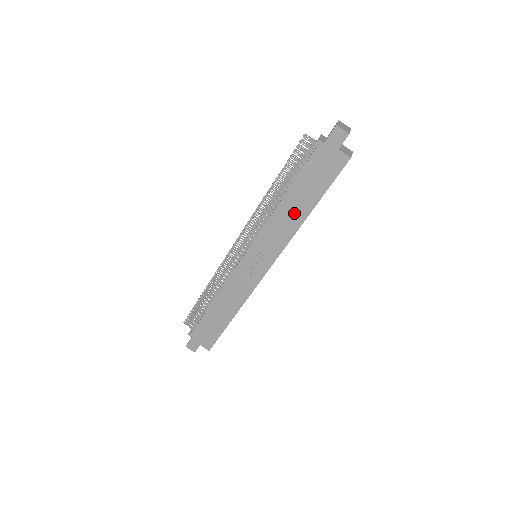
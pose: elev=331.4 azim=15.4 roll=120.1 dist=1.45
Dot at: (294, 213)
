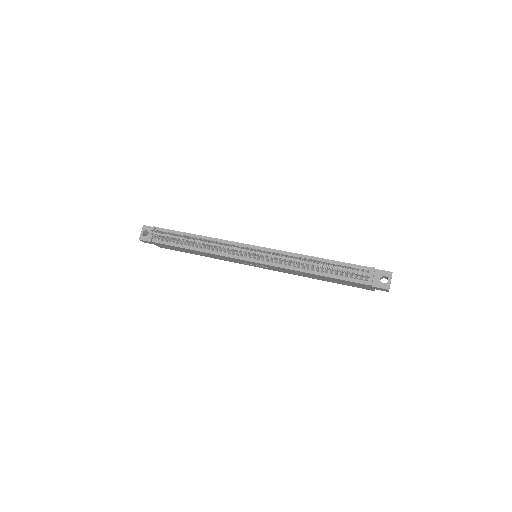
Dot at: (311, 276)
